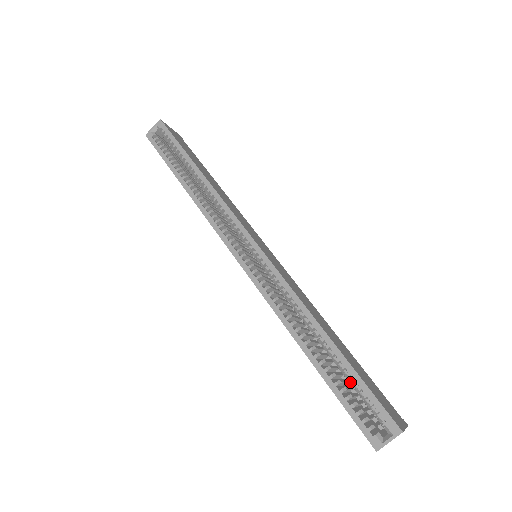
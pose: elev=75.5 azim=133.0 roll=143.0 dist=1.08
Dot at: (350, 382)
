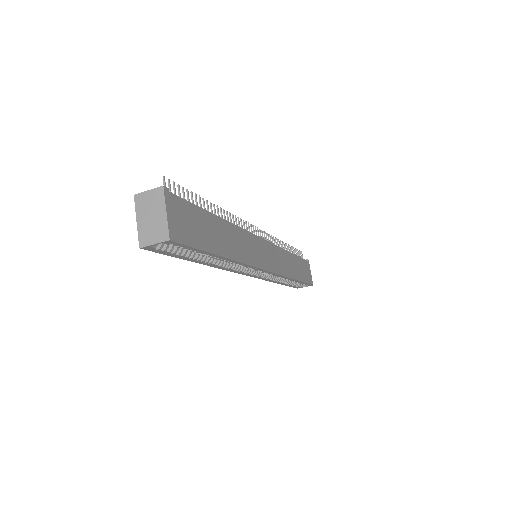
Dot at: occluded
